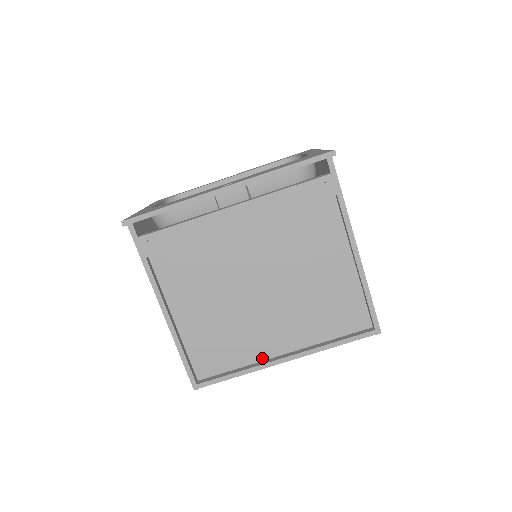
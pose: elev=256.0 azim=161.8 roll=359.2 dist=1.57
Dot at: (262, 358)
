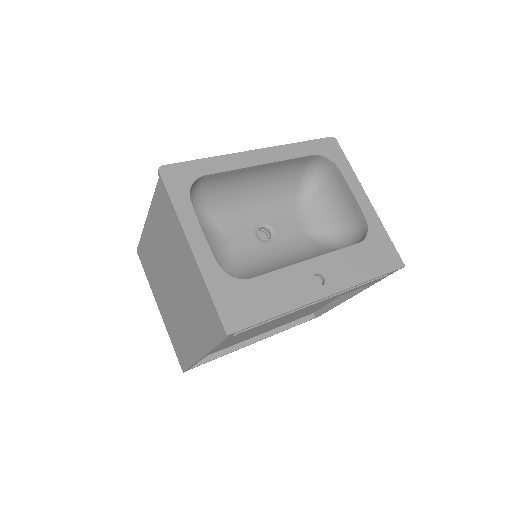
Dot at: (240, 342)
